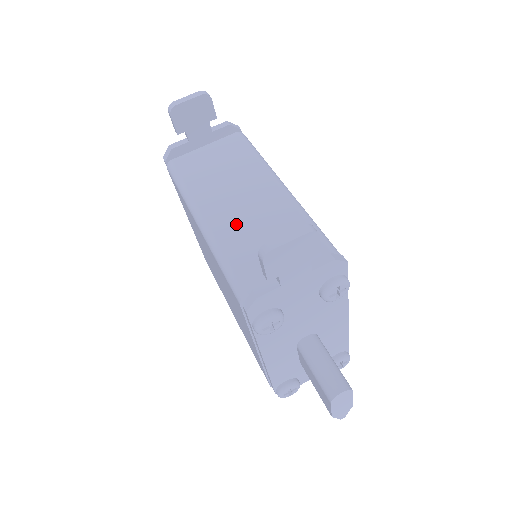
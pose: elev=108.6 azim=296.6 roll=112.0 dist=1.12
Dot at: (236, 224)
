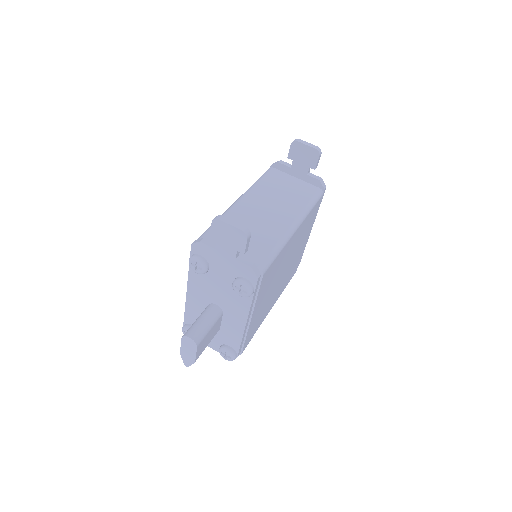
Dot at: (247, 216)
